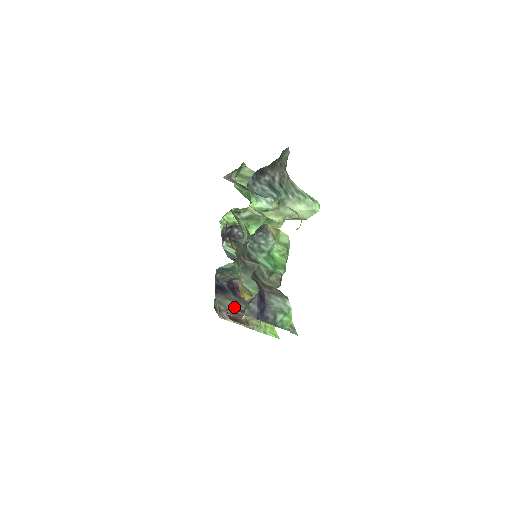
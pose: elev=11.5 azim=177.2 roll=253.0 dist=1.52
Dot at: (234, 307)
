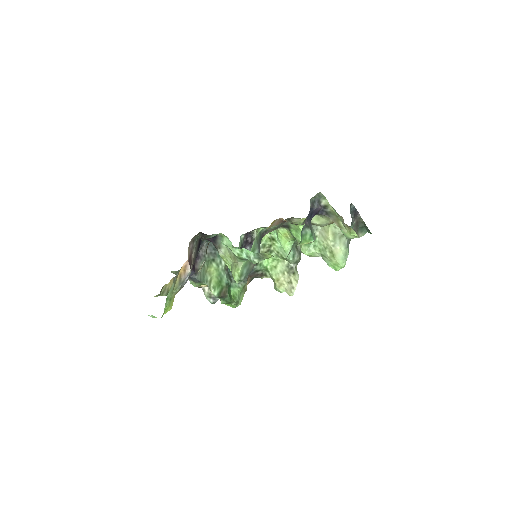
Dot at: (193, 257)
